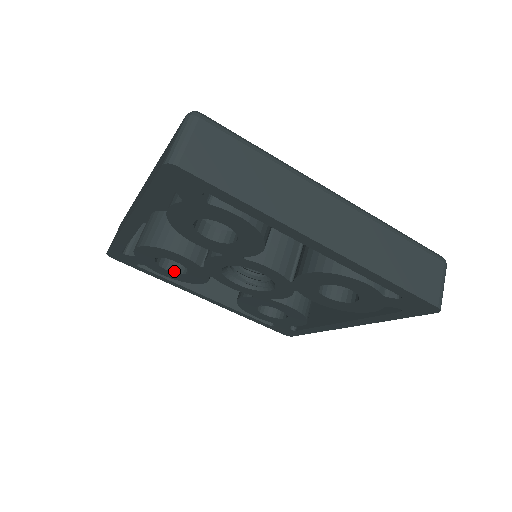
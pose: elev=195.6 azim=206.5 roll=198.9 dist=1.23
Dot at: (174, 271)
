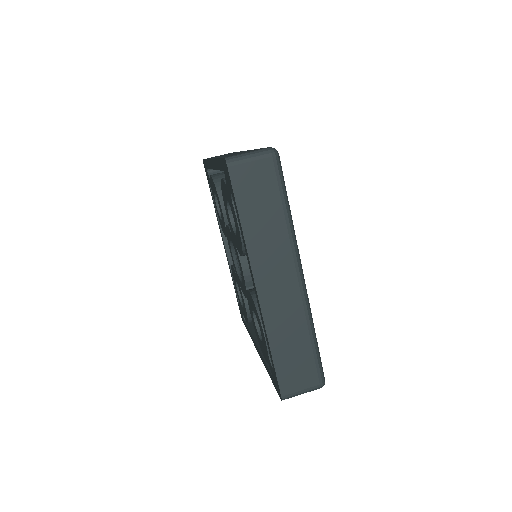
Dot at: (219, 210)
